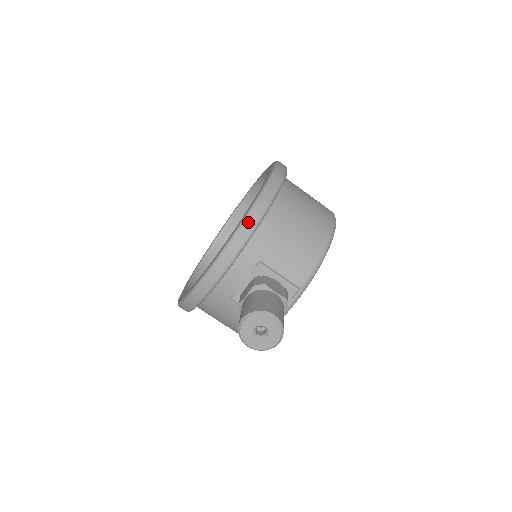
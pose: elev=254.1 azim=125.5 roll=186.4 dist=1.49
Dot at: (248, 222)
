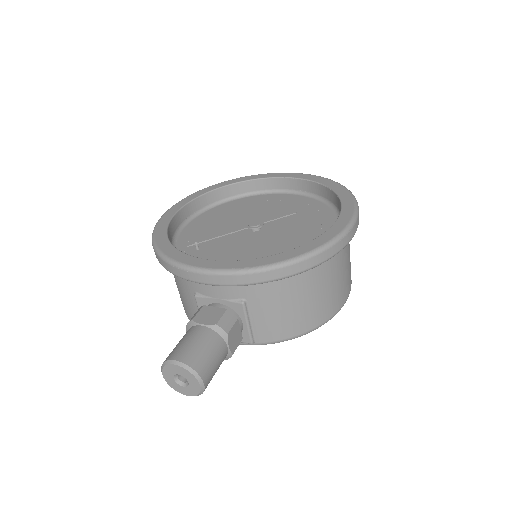
Dot at: (268, 273)
